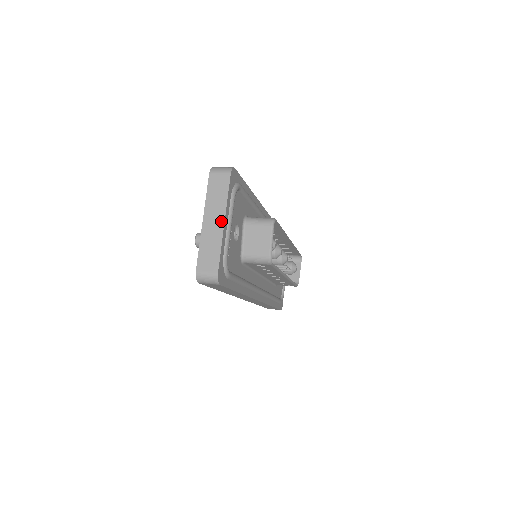
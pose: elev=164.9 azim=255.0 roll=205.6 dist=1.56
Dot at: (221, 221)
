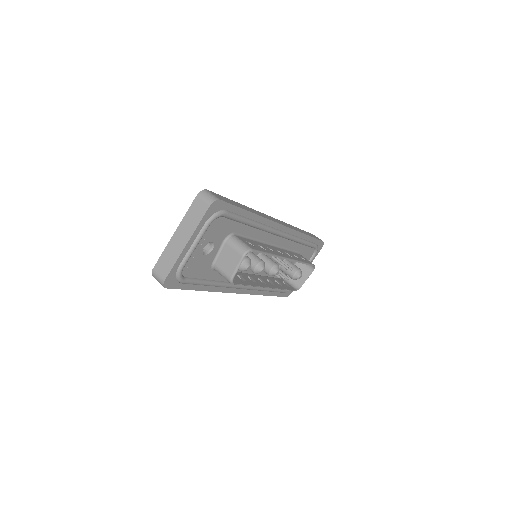
Dot at: (185, 241)
